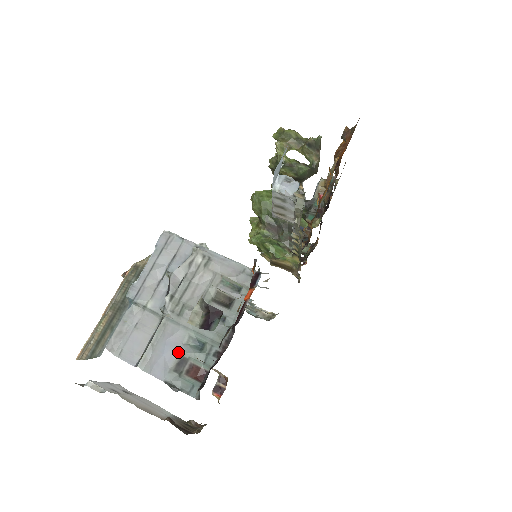
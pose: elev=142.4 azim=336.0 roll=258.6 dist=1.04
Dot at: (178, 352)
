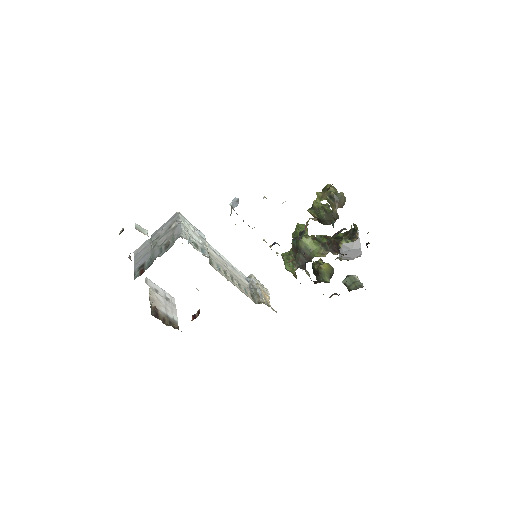
Dot at: (144, 261)
